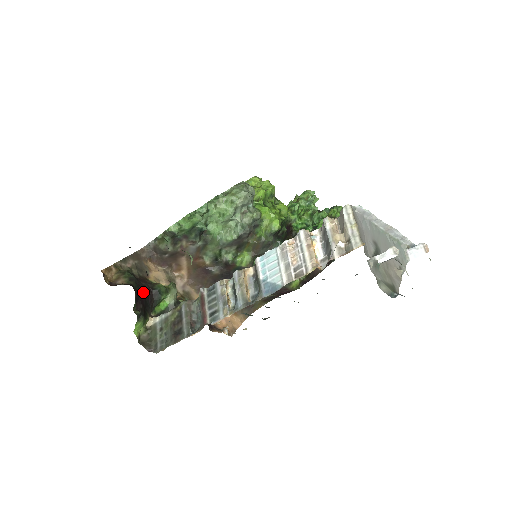
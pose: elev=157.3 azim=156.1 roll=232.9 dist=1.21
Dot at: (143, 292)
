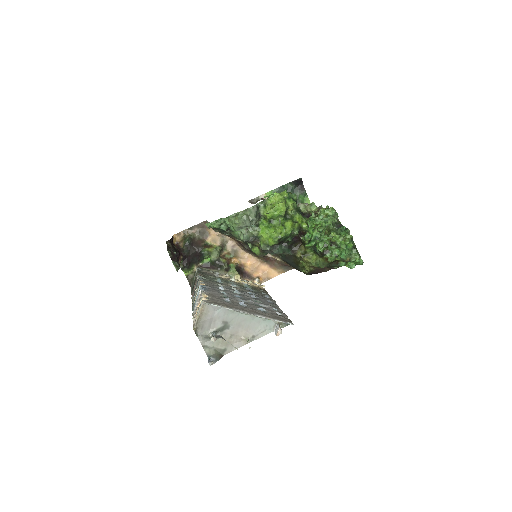
Dot at: (191, 254)
